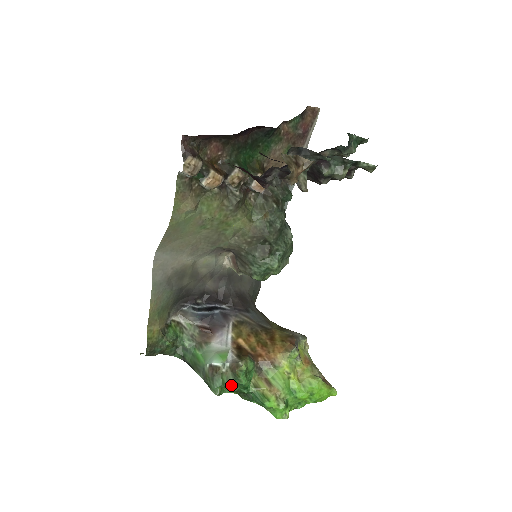
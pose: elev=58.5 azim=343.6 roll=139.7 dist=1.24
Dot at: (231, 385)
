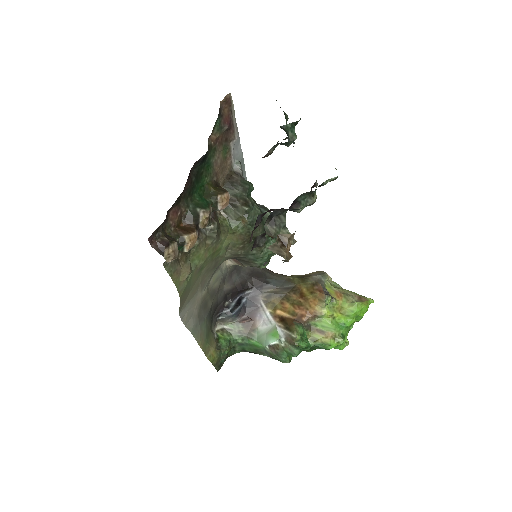
Dot at: (296, 353)
